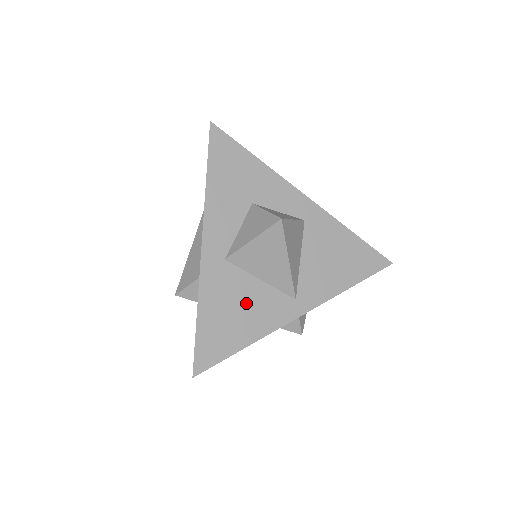
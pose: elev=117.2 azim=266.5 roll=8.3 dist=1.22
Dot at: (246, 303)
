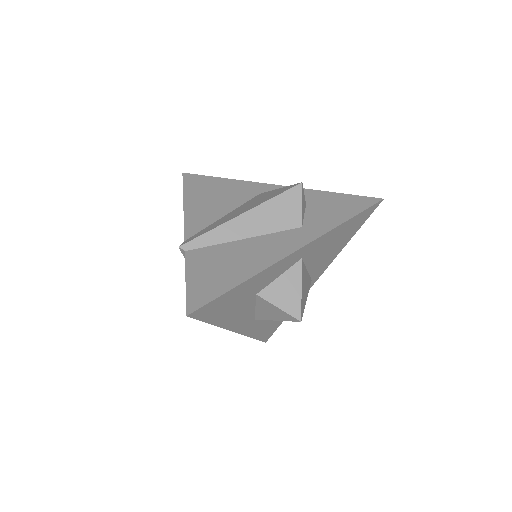
Dot at: occluded
